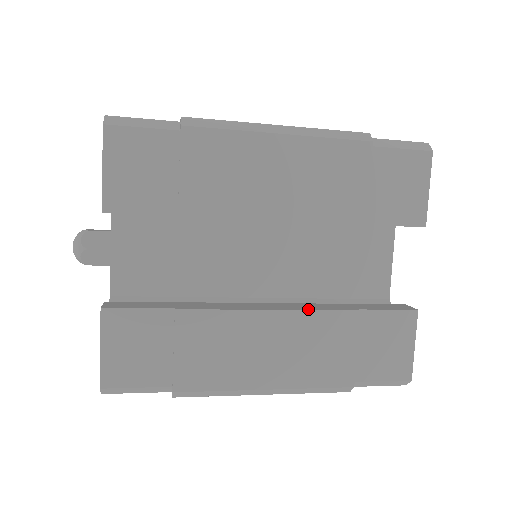
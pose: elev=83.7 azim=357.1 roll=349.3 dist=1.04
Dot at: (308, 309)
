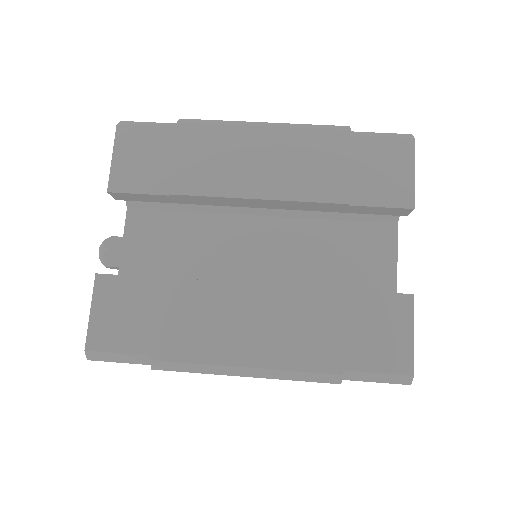
Dot at: occluded
